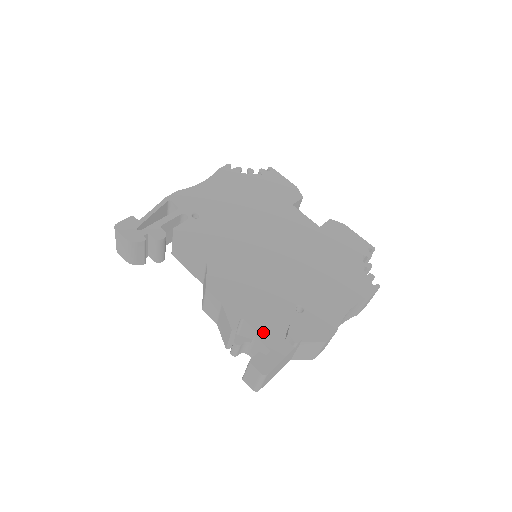
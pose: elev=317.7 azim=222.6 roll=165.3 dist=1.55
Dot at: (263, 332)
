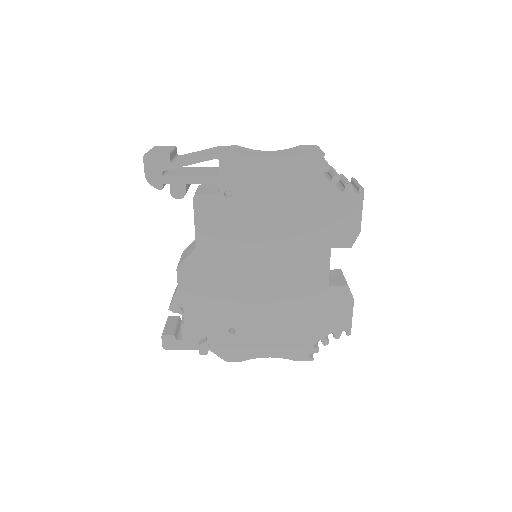
Dot at: (189, 326)
